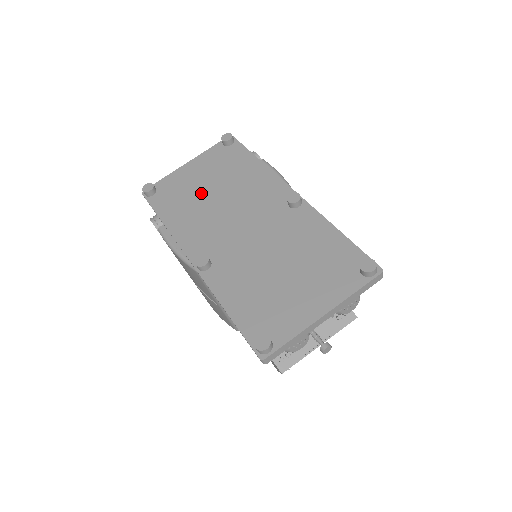
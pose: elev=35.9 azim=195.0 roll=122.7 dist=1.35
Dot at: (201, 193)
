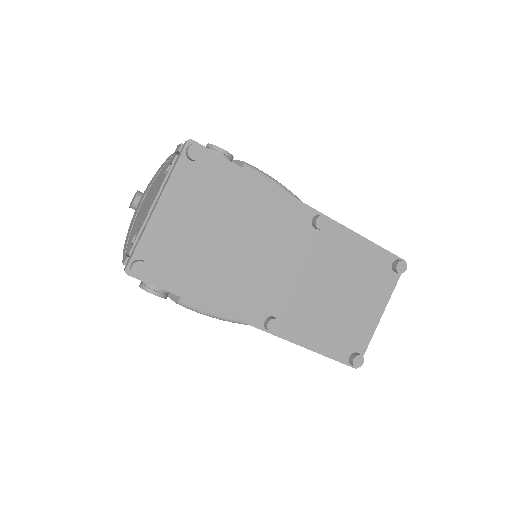
Dot at: (211, 245)
